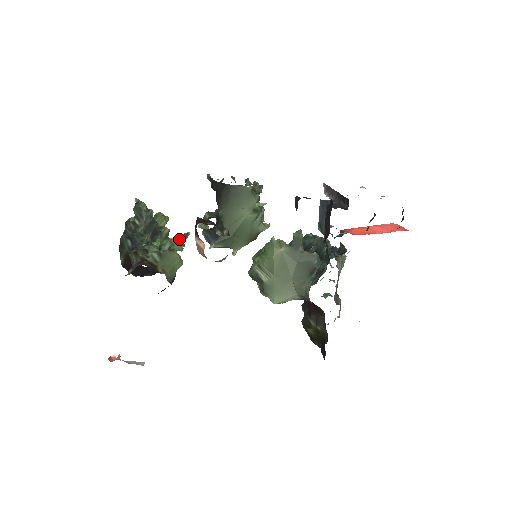
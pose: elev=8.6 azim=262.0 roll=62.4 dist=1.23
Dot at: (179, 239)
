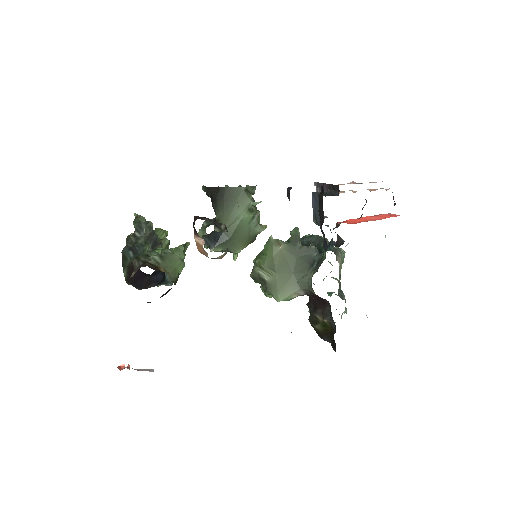
Dot at: (179, 248)
